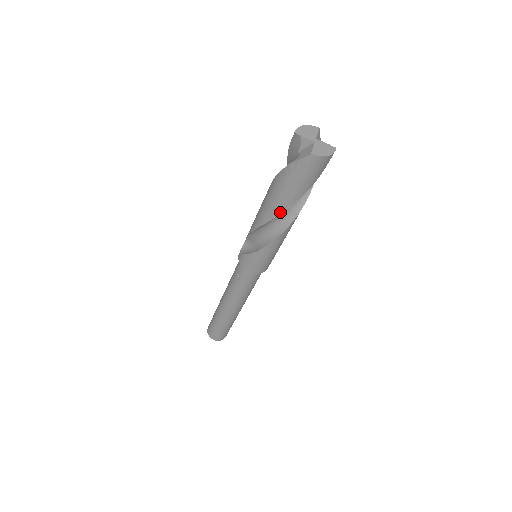
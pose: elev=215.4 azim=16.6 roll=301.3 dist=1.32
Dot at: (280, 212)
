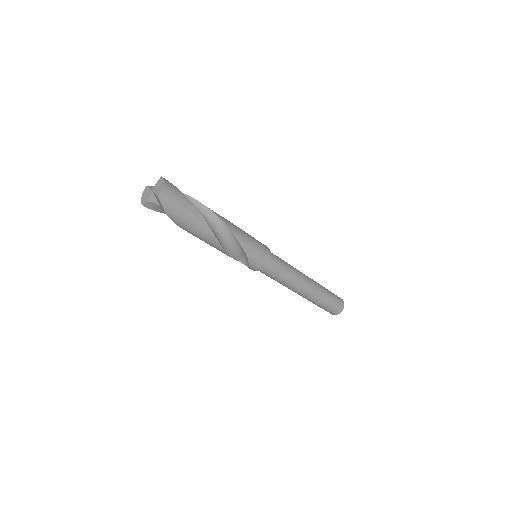
Dot at: (209, 229)
